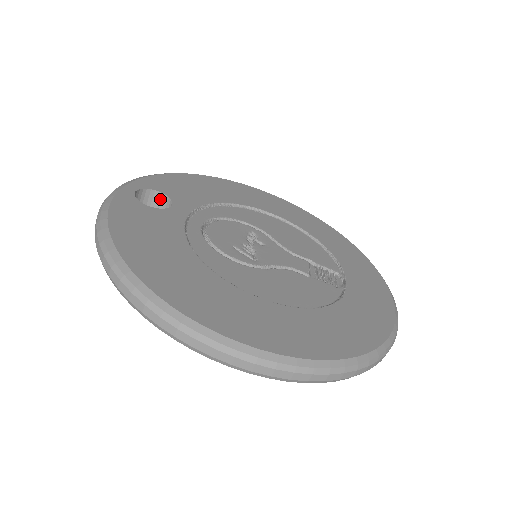
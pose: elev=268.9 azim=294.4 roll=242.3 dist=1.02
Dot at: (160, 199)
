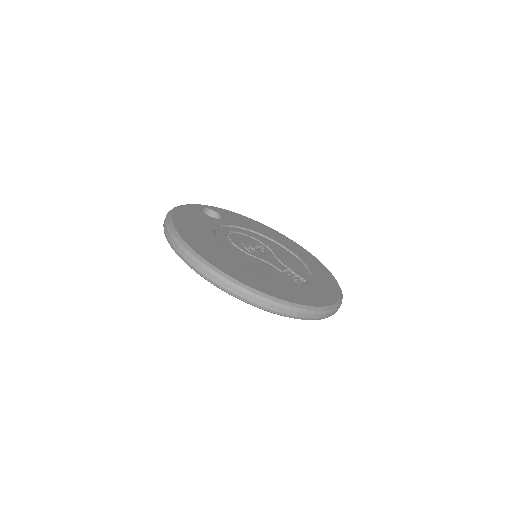
Dot at: (217, 218)
